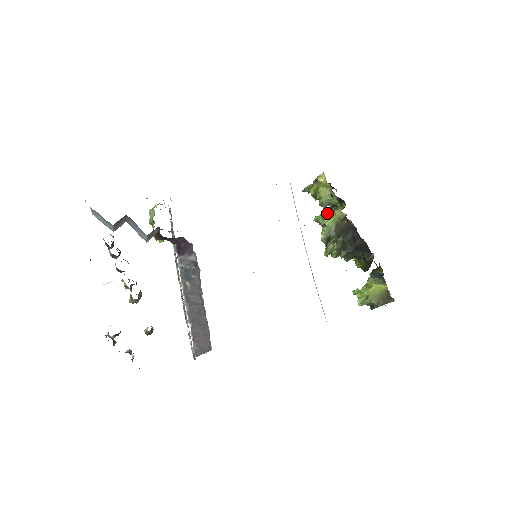
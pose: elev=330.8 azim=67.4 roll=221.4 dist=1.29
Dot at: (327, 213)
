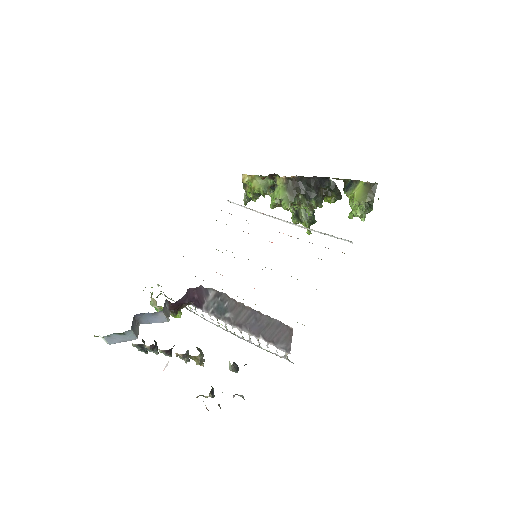
Dot at: (273, 193)
